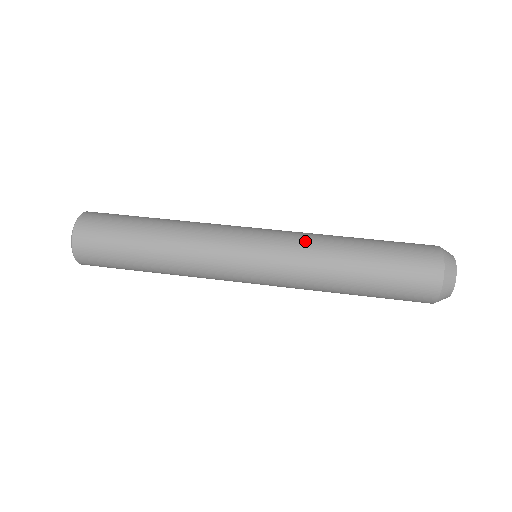
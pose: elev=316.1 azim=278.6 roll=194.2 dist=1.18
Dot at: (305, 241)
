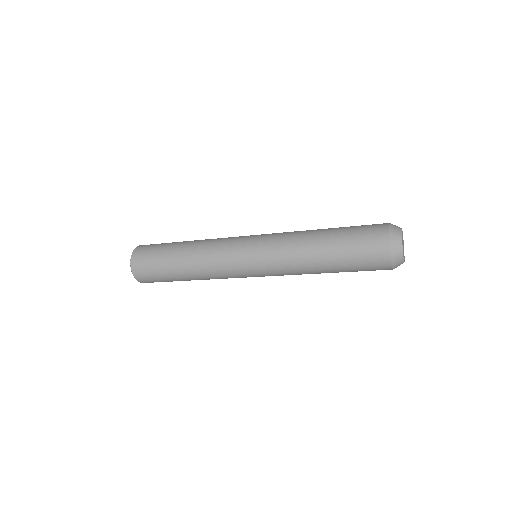
Dot at: (288, 232)
